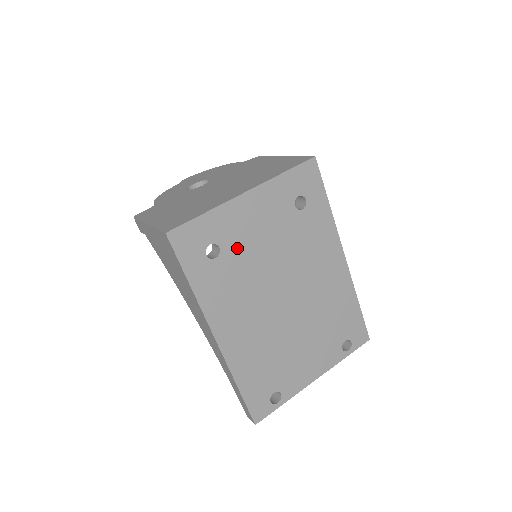
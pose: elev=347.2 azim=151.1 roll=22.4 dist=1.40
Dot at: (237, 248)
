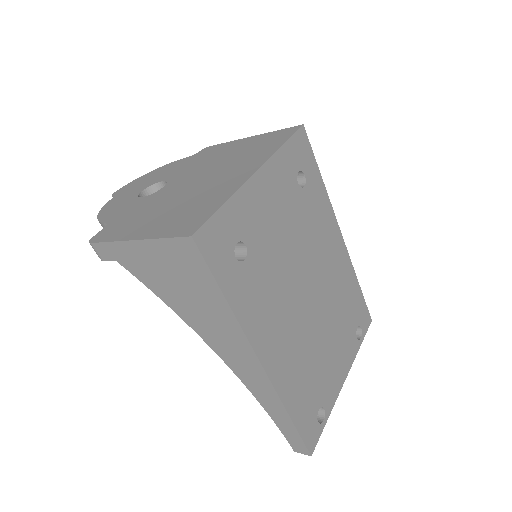
Dot at: (261, 243)
